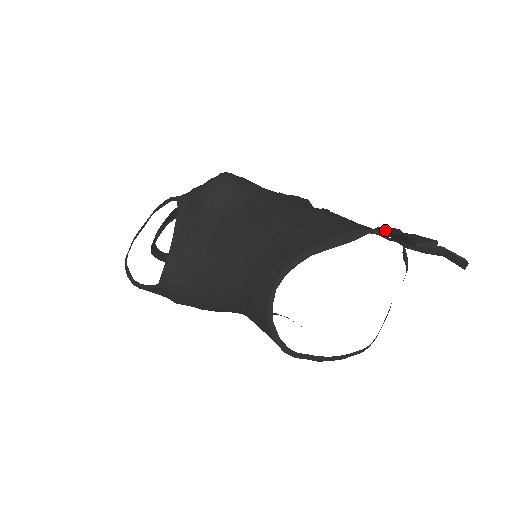
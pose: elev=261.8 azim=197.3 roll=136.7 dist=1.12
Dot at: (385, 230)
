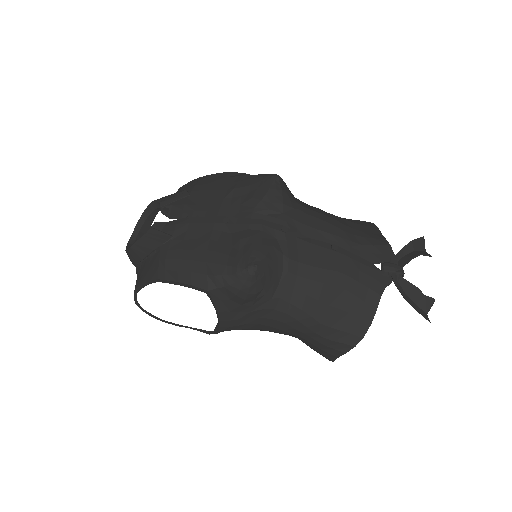
Dot at: (398, 289)
